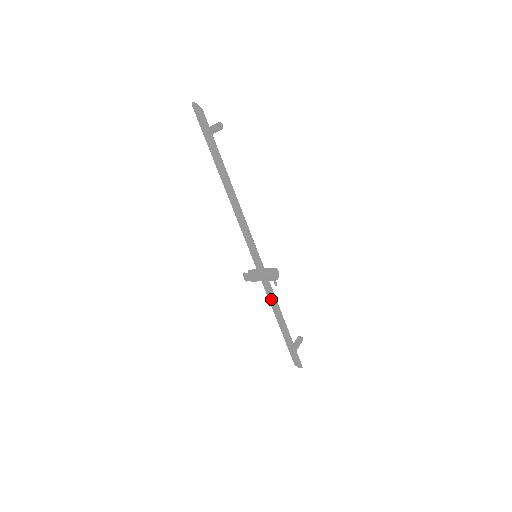
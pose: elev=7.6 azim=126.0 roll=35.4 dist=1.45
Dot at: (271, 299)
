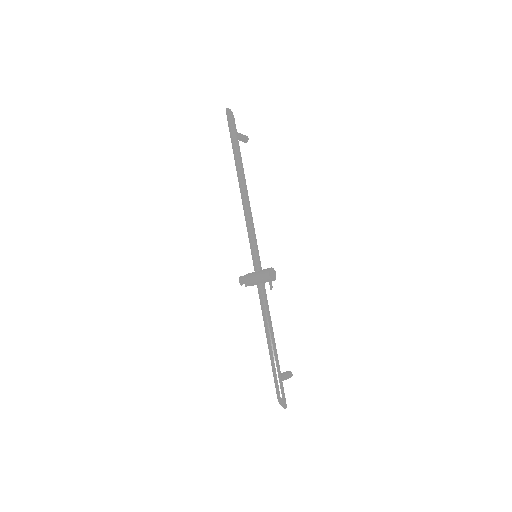
Dot at: (263, 305)
